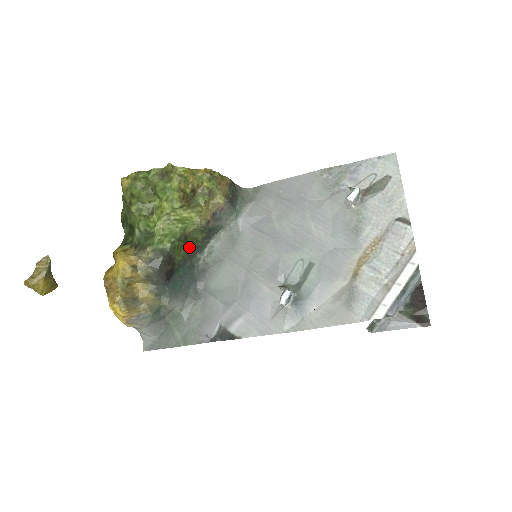
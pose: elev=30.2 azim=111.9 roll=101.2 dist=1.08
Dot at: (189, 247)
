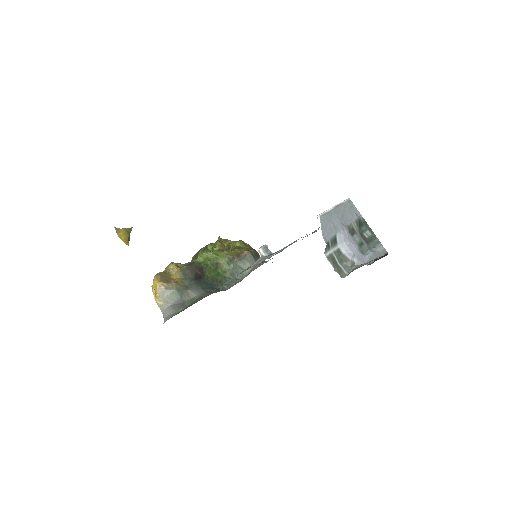
Dot at: (219, 276)
